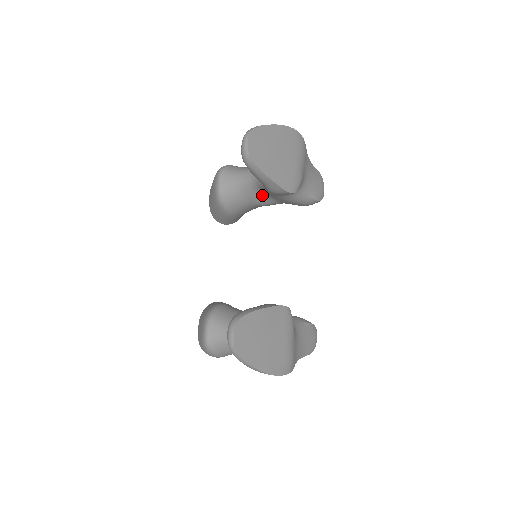
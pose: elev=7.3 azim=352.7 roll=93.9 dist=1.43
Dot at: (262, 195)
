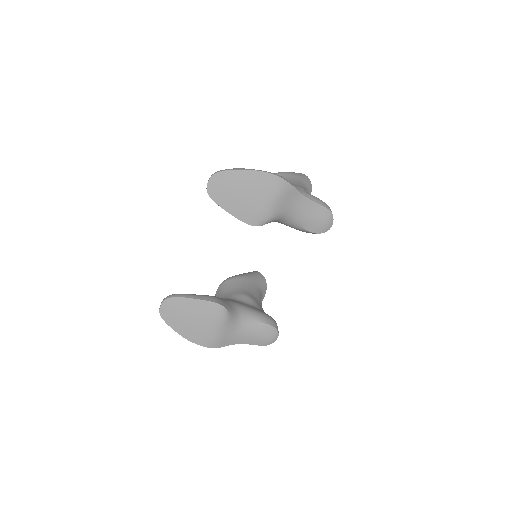
Dot at: occluded
